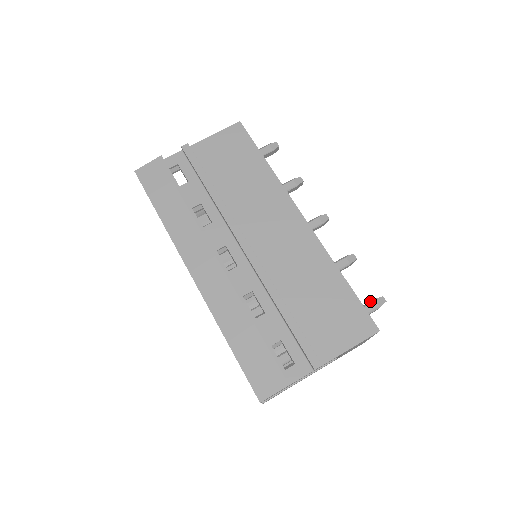
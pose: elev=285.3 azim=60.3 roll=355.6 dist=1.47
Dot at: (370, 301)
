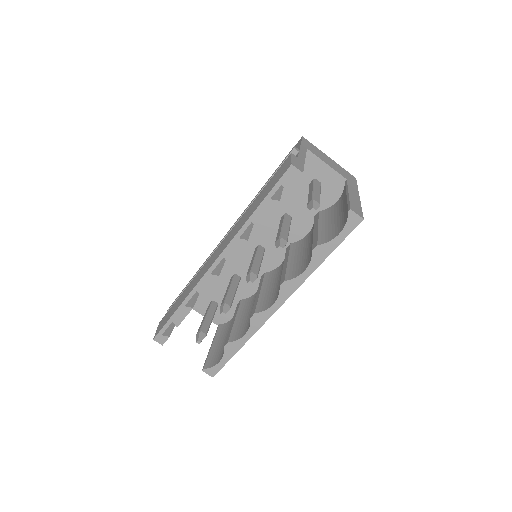
Dot at: occluded
